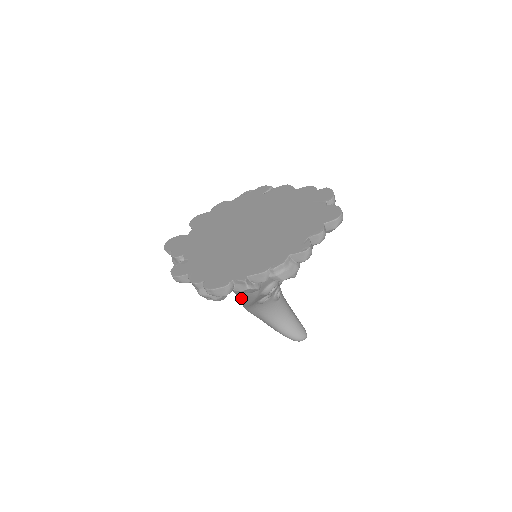
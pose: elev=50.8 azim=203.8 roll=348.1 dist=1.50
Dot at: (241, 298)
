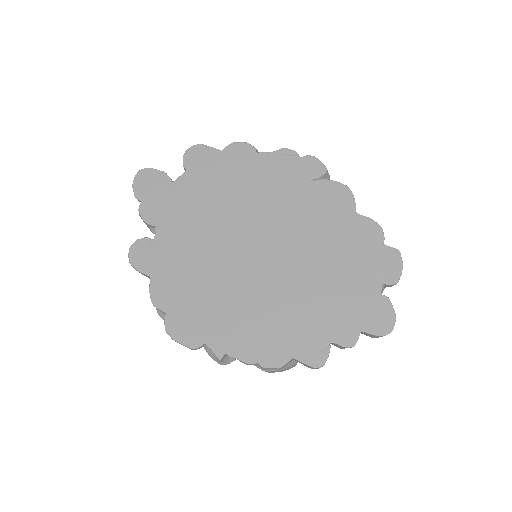
Dot at: occluded
